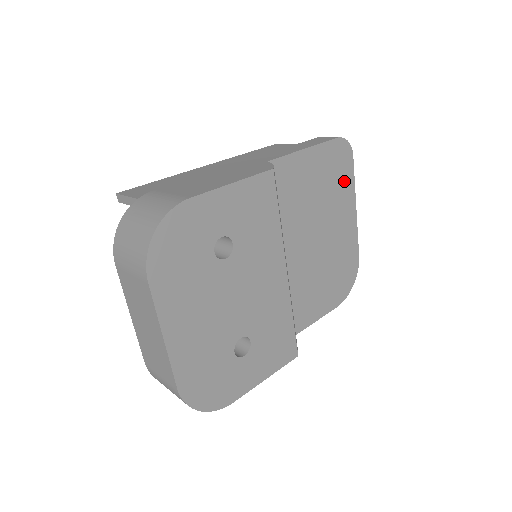
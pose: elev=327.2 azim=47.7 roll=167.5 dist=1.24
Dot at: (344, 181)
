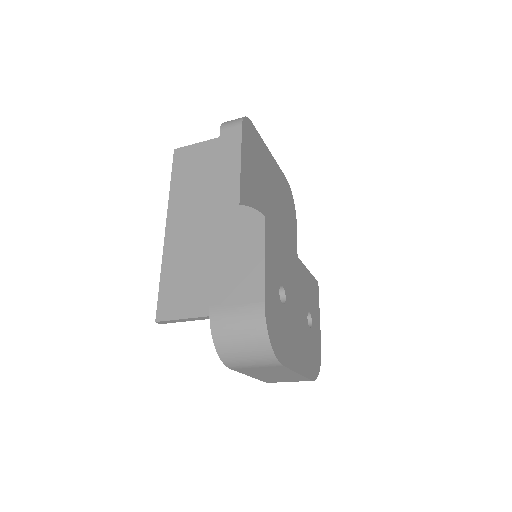
Dot at: (258, 146)
